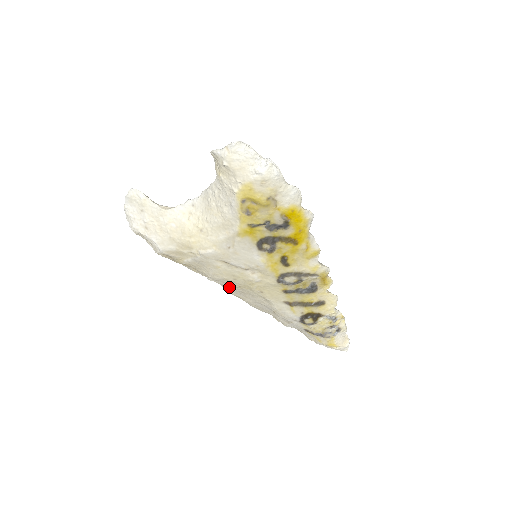
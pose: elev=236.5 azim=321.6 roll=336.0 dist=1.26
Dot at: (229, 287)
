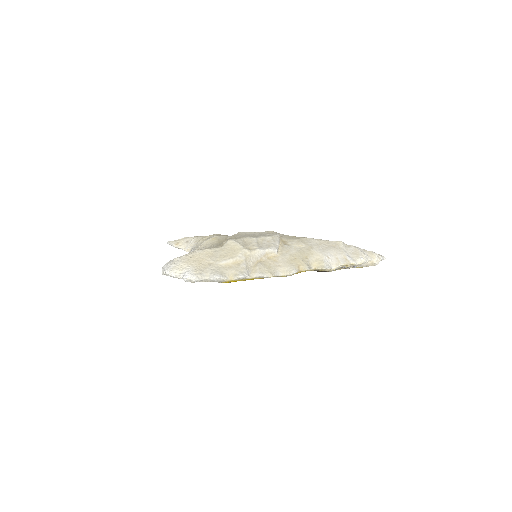
Dot at: occluded
